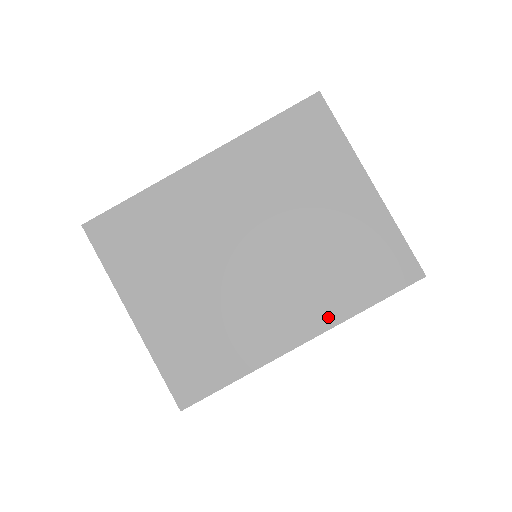
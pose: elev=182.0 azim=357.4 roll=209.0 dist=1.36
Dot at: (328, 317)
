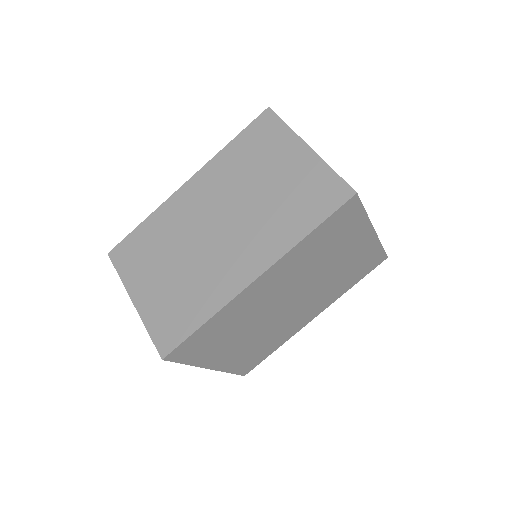
Dot at: (331, 301)
